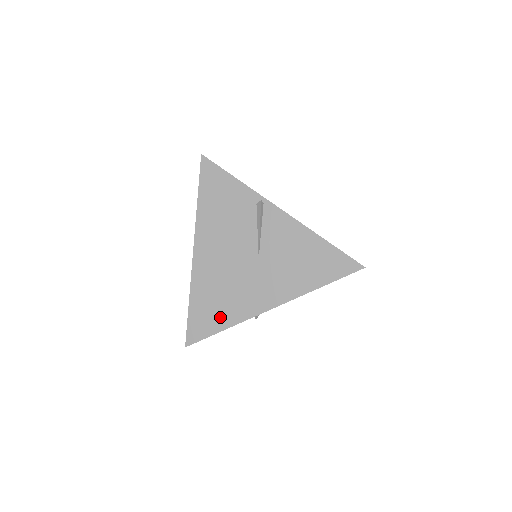
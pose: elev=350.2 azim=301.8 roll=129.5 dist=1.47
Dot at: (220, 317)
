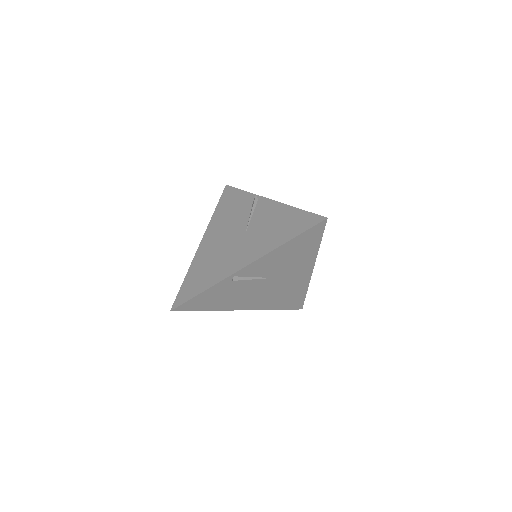
Dot at: (204, 282)
